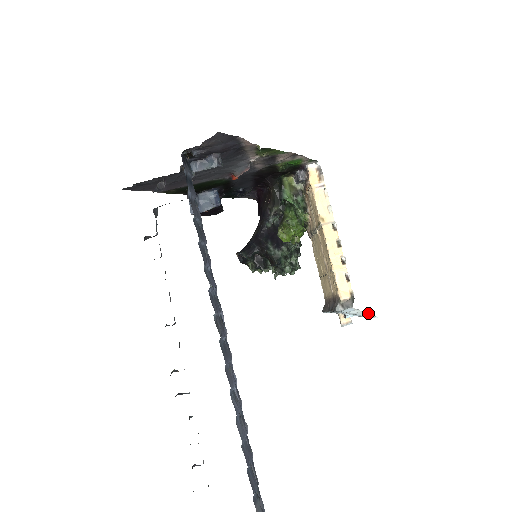
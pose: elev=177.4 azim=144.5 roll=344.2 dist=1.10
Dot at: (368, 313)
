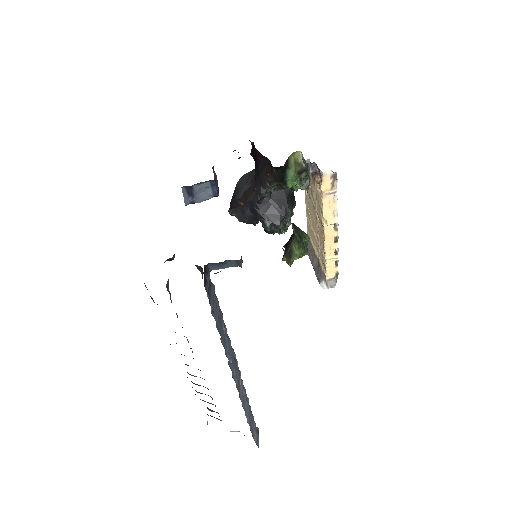
Dot at: occluded
